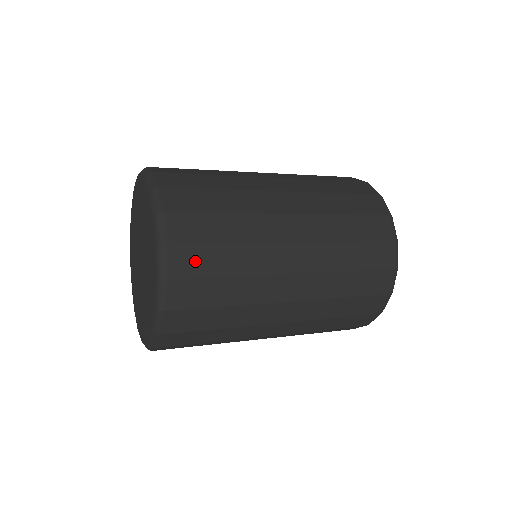
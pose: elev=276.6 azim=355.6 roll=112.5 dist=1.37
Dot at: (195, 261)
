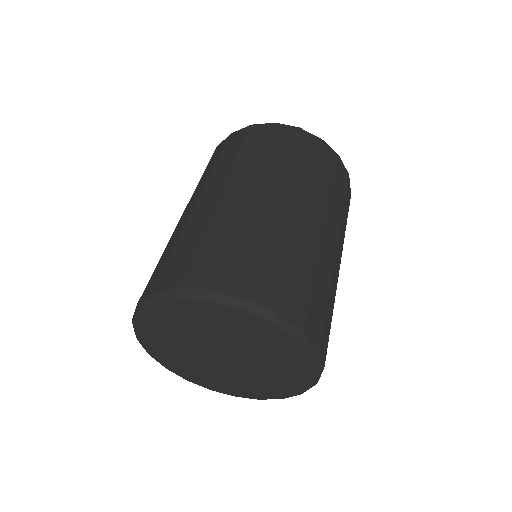
Dot at: (297, 298)
